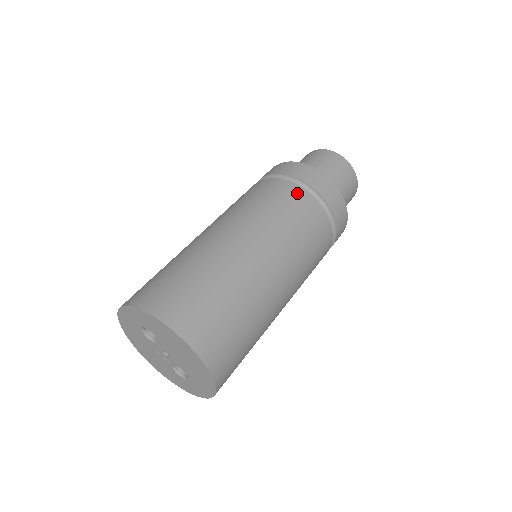
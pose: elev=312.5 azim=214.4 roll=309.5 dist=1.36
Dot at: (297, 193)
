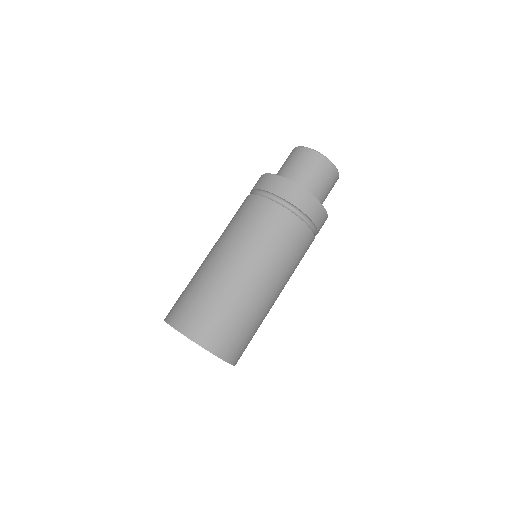
Dot at: (309, 239)
